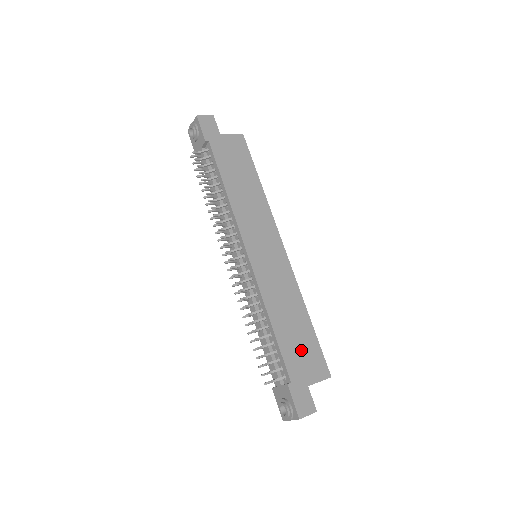
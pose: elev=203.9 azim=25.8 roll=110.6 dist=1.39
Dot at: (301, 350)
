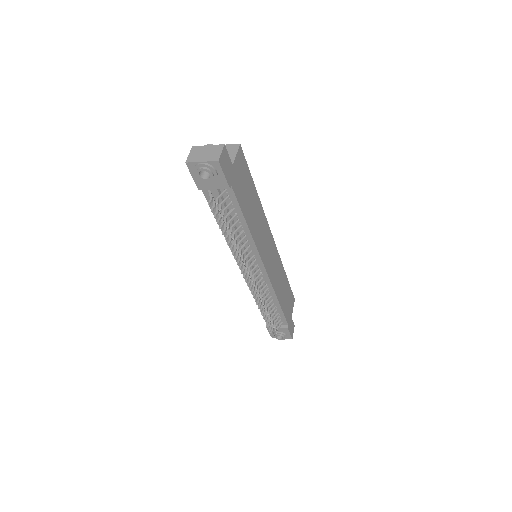
Dot at: (288, 301)
